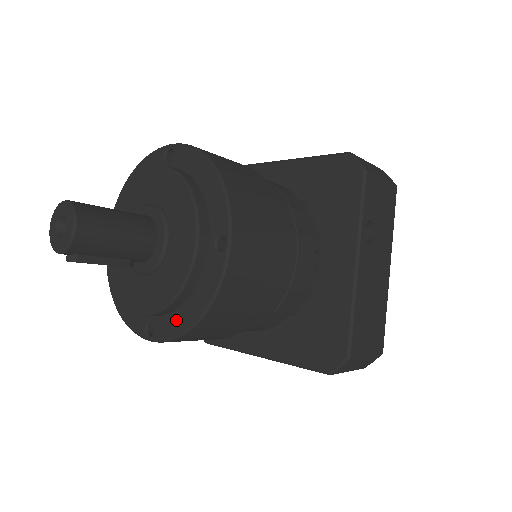
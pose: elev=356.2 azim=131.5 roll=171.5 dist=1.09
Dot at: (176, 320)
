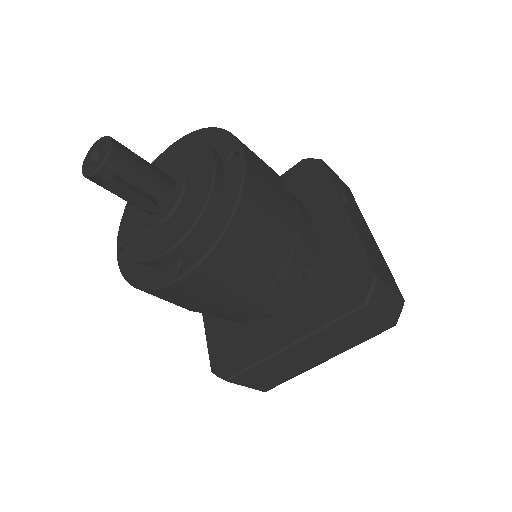
Dot at: (209, 234)
